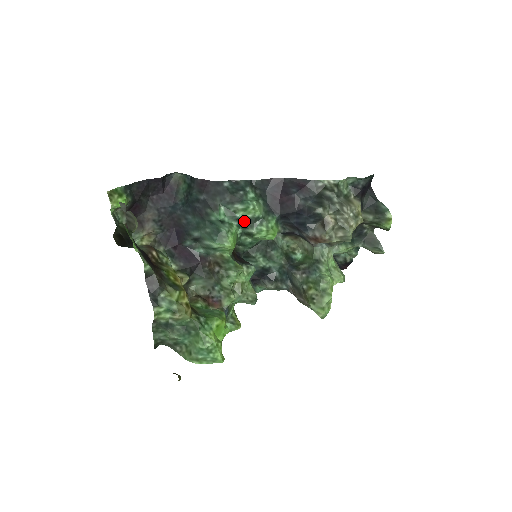
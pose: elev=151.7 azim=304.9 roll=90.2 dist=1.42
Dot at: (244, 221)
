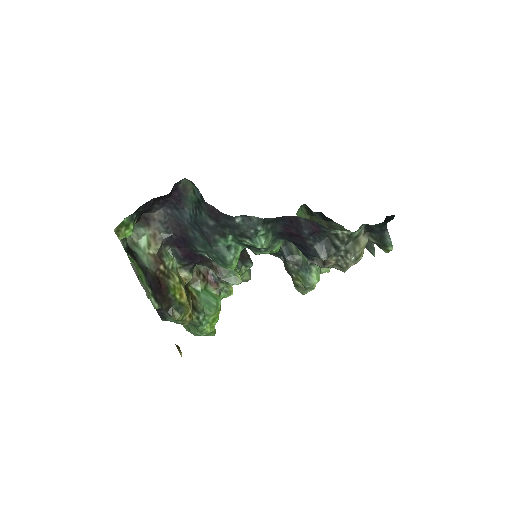
Dot at: (250, 246)
